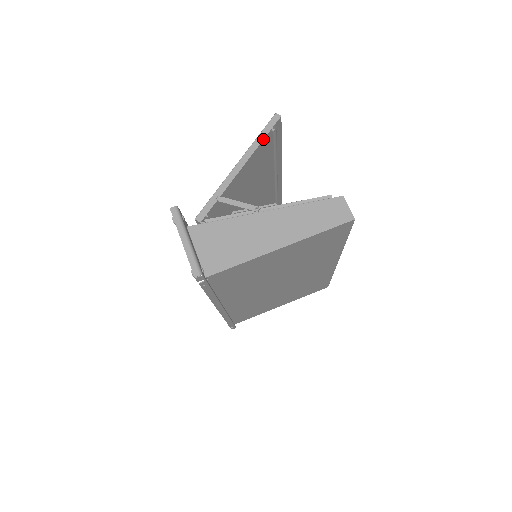
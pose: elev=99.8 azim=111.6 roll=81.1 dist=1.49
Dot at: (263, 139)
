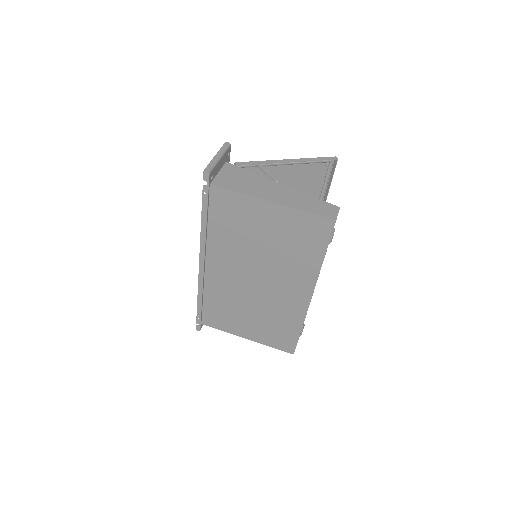
Dot at: (315, 160)
